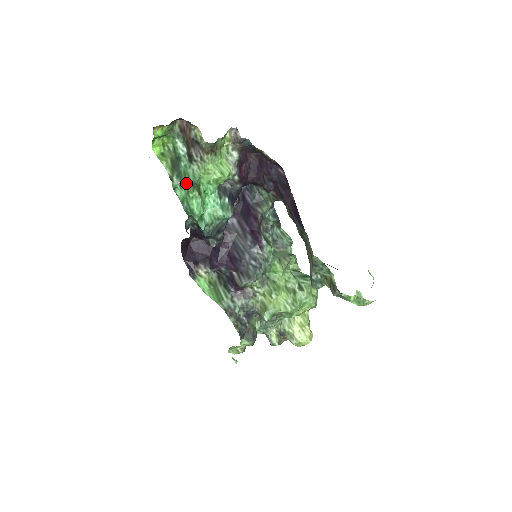
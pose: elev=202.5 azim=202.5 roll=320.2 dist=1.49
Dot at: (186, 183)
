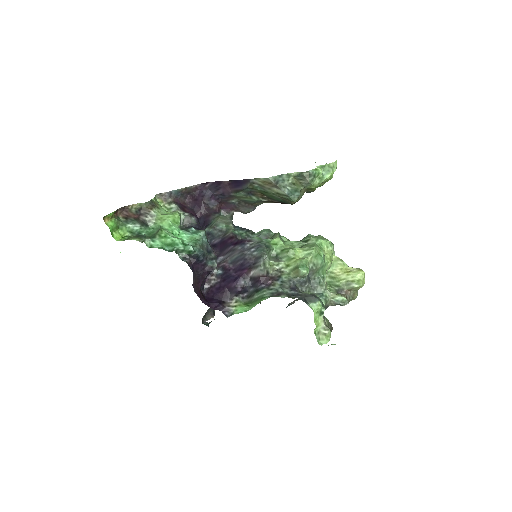
Dot at: (154, 234)
